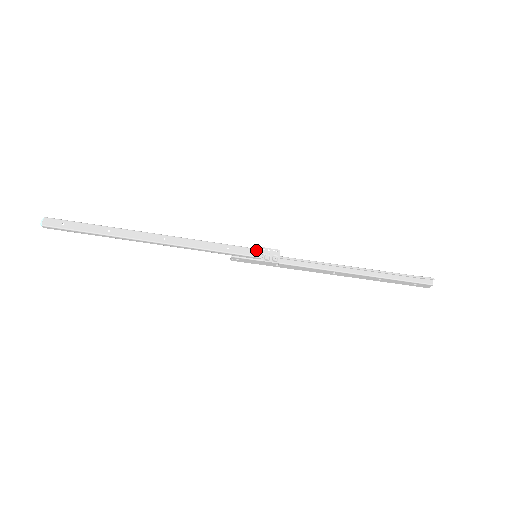
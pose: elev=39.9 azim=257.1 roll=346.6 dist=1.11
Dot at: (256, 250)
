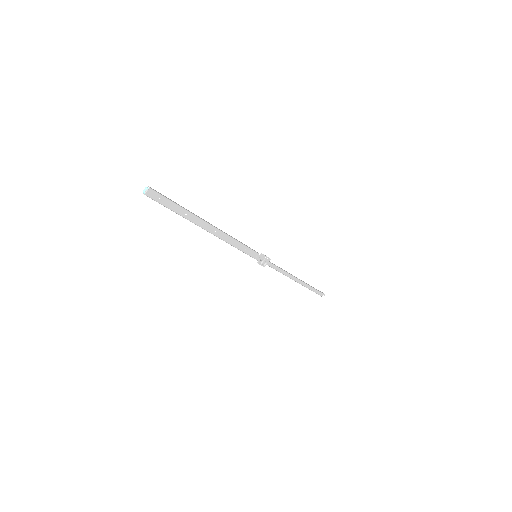
Dot at: (259, 255)
